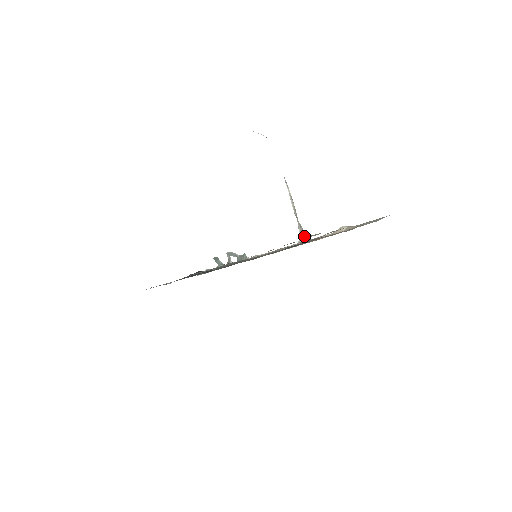
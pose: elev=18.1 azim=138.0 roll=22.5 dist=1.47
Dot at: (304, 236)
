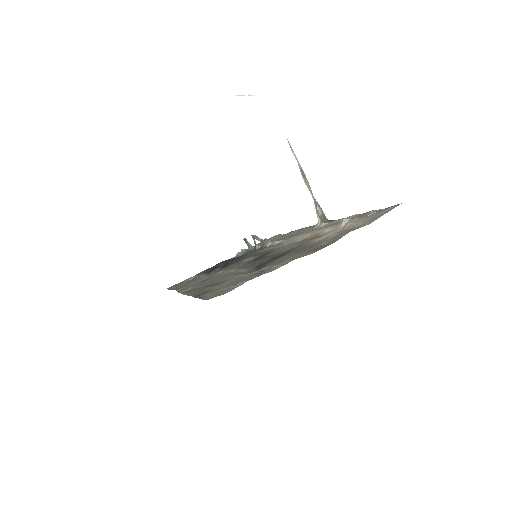
Dot at: (321, 218)
